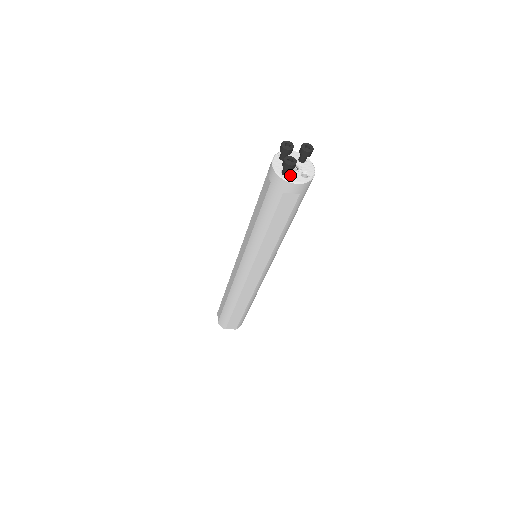
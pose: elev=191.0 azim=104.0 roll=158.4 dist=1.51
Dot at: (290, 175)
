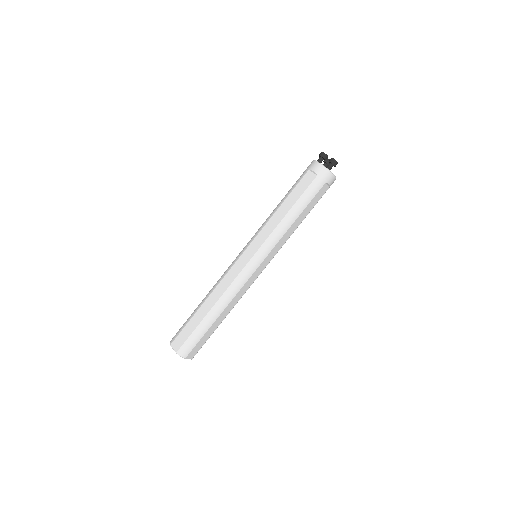
Dot at: occluded
